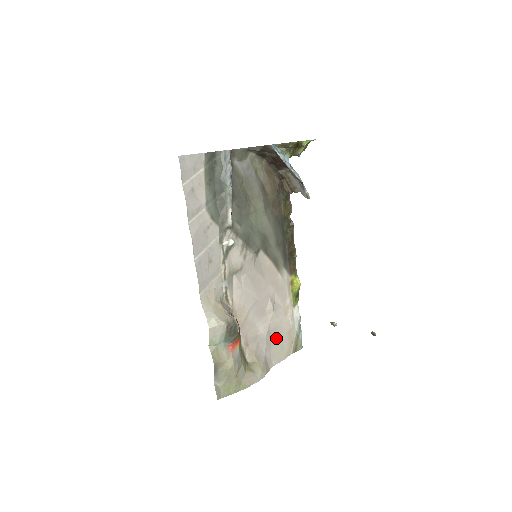
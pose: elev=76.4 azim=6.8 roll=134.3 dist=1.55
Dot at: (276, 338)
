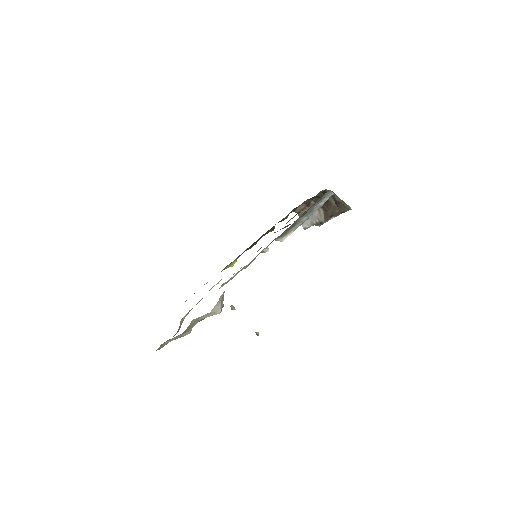
Dot at: occluded
